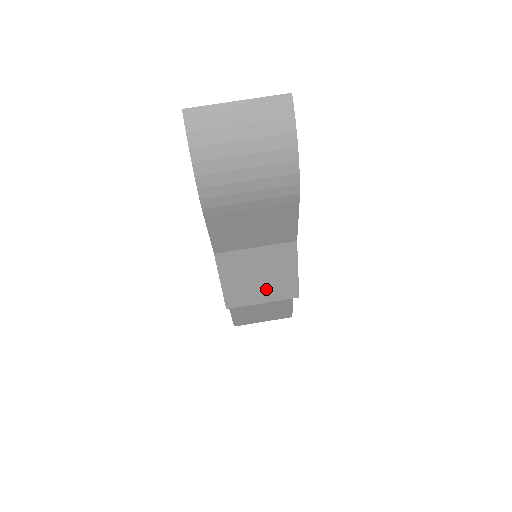
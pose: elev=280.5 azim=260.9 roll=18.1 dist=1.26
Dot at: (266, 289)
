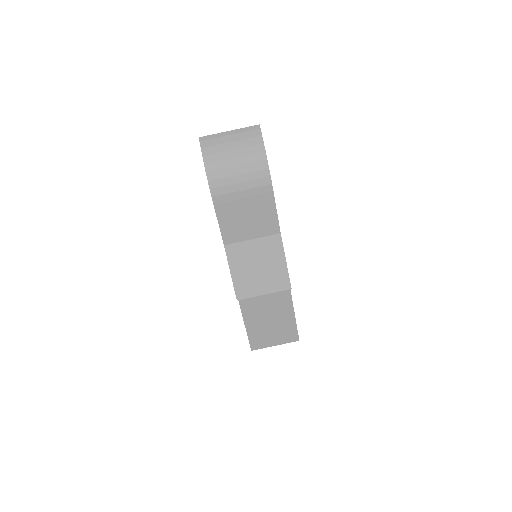
Dot at: (265, 280)
